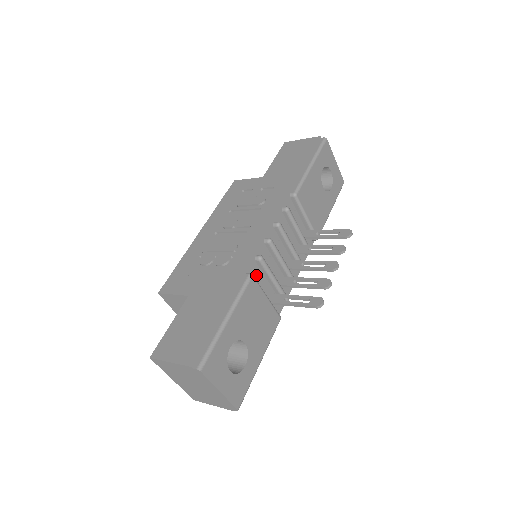
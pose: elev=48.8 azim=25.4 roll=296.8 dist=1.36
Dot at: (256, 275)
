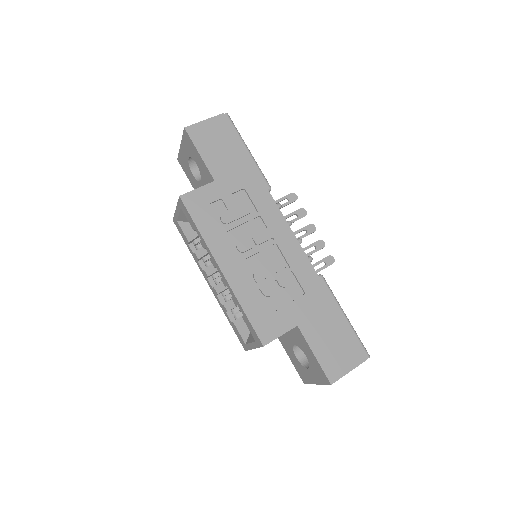
Dot at: occluded
